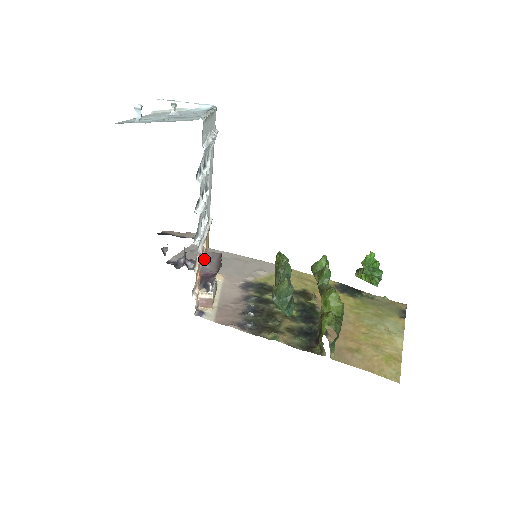
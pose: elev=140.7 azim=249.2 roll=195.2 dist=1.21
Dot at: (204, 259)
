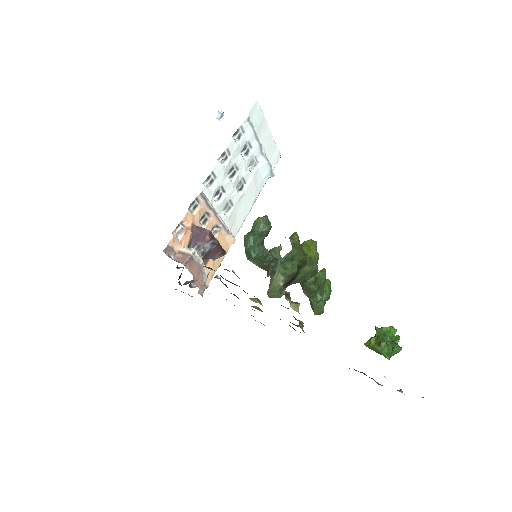
Dot at: occluded
